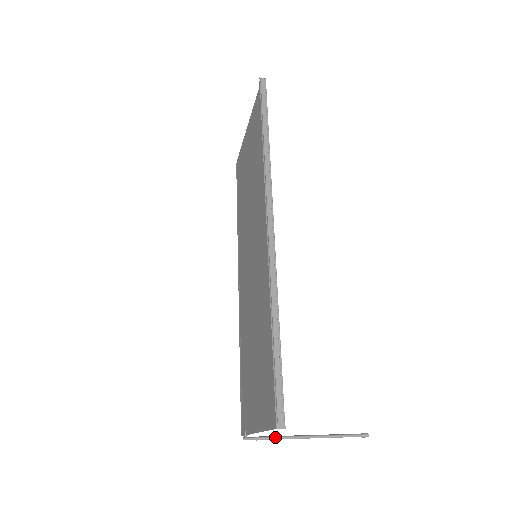
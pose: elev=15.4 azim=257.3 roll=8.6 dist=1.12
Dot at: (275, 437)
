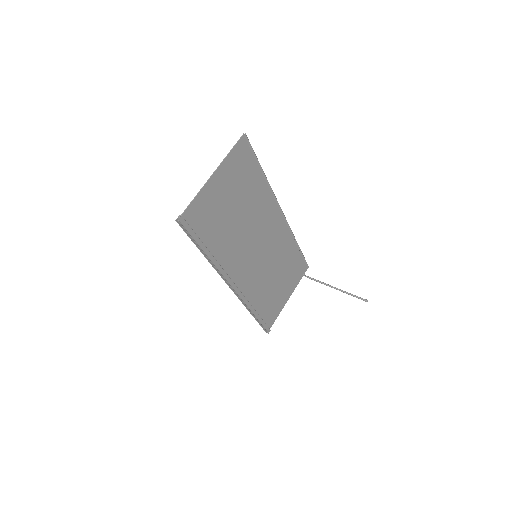
Dot at: occluded
